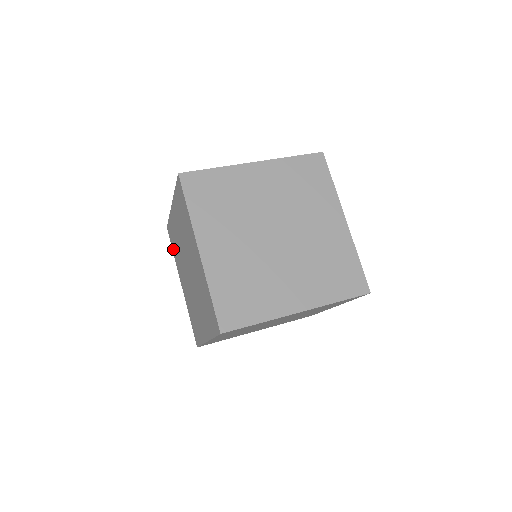
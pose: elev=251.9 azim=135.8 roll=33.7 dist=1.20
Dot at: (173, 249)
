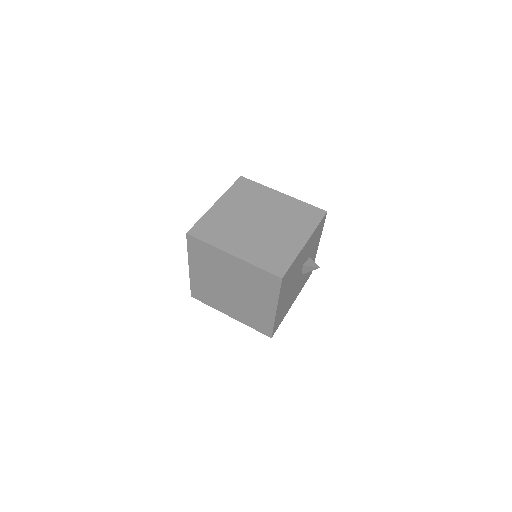
Dot at: occluded
